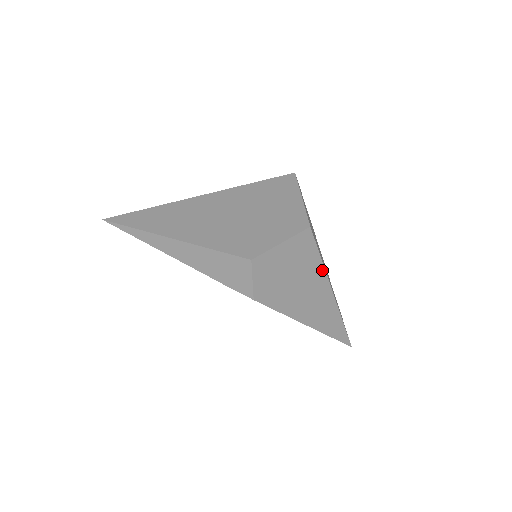
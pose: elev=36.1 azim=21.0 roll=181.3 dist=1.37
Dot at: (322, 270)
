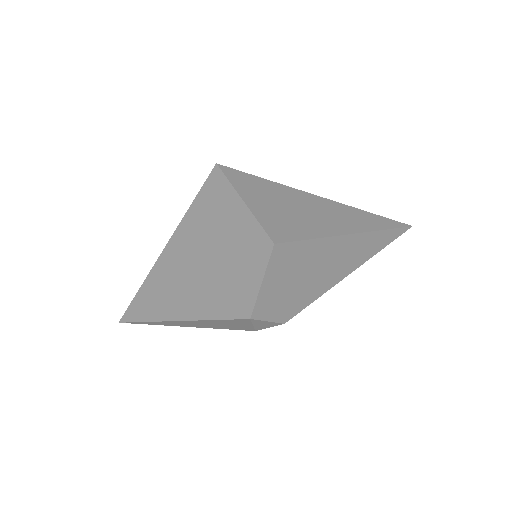
Dot at: (323, 241)
